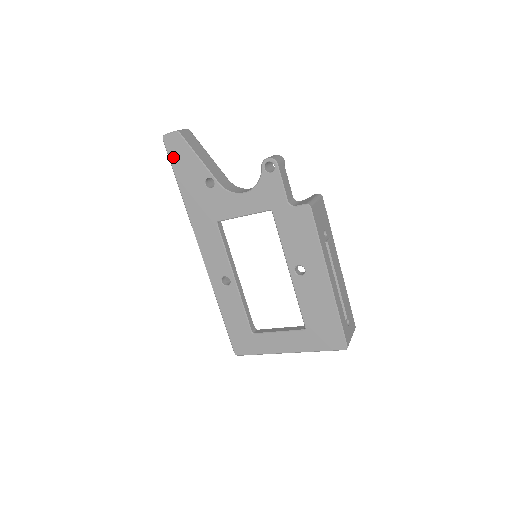
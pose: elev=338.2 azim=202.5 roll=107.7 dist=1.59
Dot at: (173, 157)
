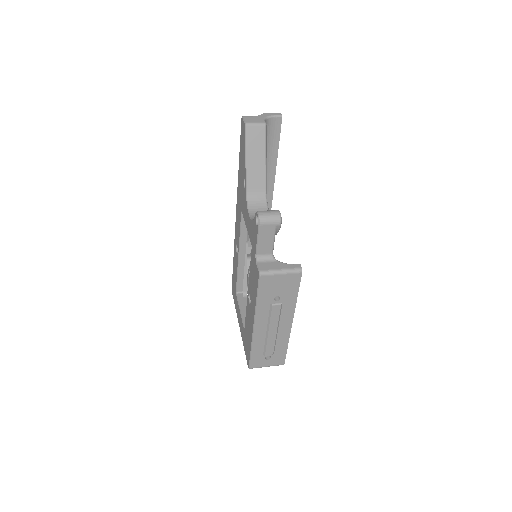
Dot at: (241, 138)
